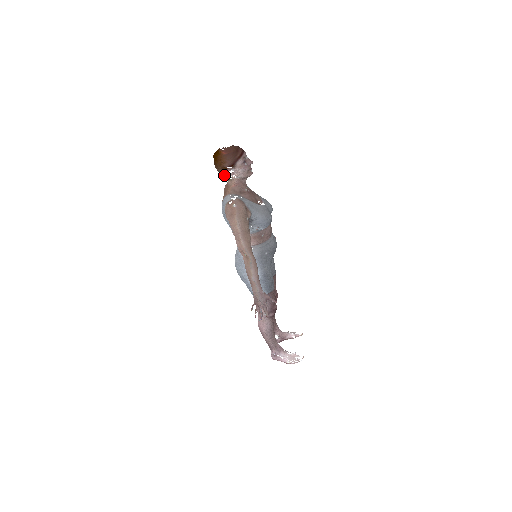
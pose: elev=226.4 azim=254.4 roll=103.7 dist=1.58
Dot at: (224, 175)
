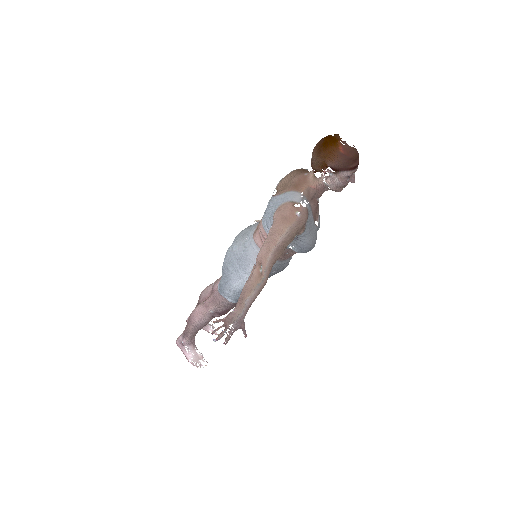
Dot at: (315, 168)
